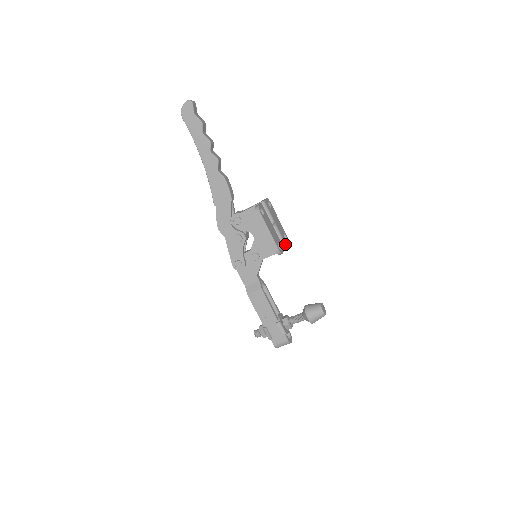
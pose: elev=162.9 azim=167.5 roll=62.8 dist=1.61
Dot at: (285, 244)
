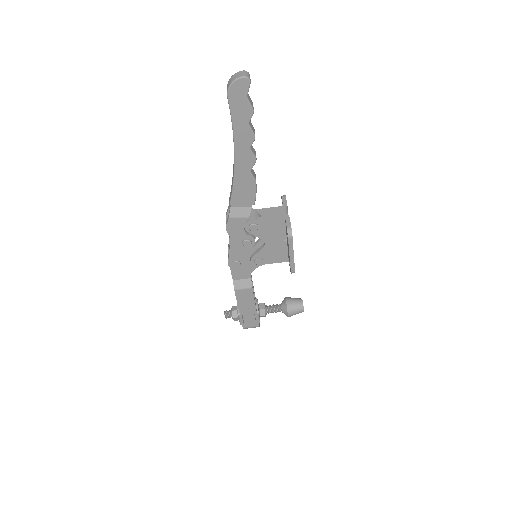
Dot at: occluded
